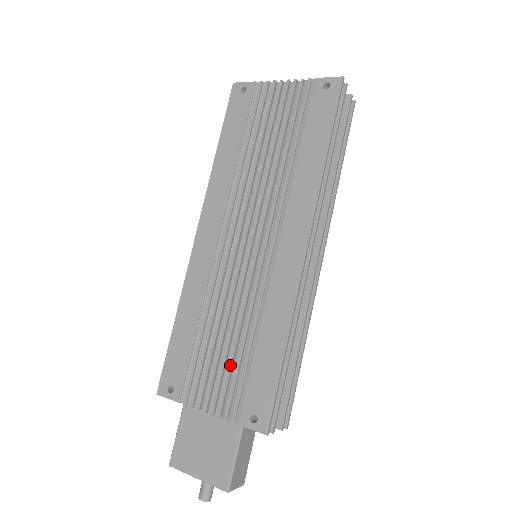
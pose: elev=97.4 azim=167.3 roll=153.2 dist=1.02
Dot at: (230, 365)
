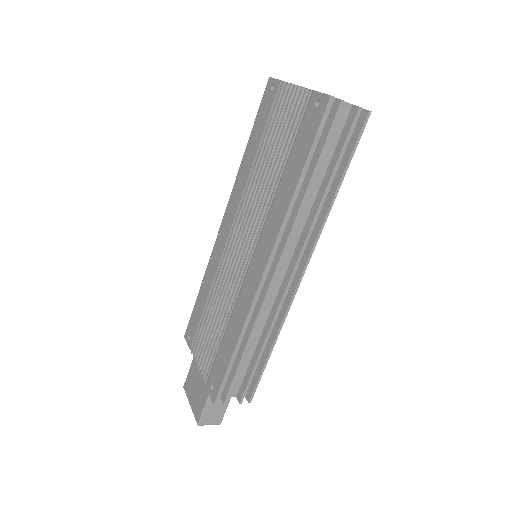
Dot at: (212, 341)
